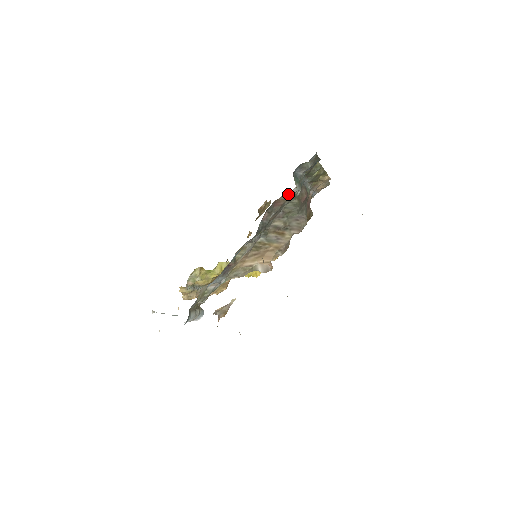
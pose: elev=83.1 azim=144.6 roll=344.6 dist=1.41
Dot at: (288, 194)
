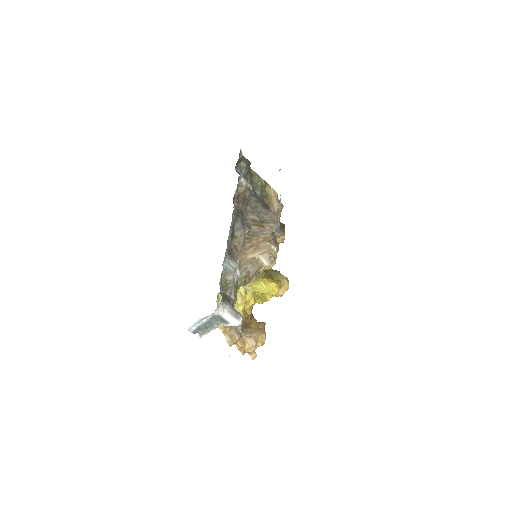
Dot at: (242, 187)
